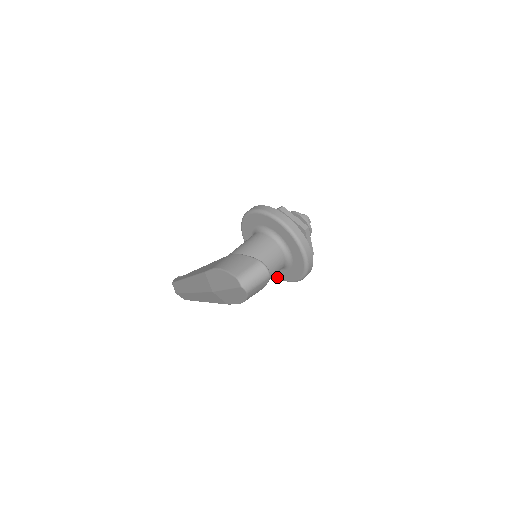
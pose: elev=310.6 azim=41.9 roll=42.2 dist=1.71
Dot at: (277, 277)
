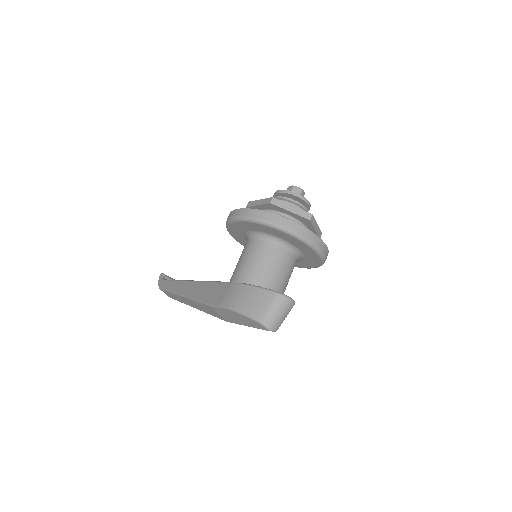
Dot at: occluded
